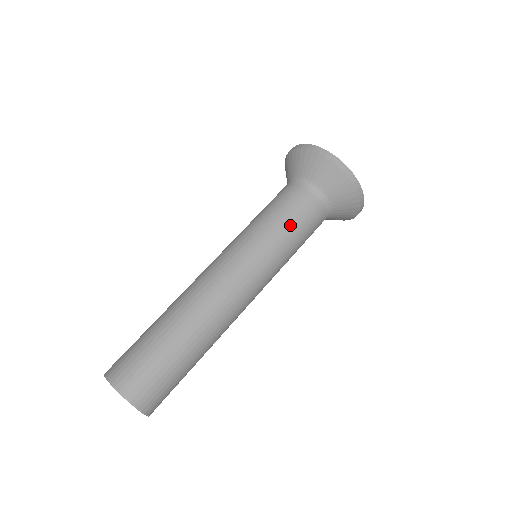
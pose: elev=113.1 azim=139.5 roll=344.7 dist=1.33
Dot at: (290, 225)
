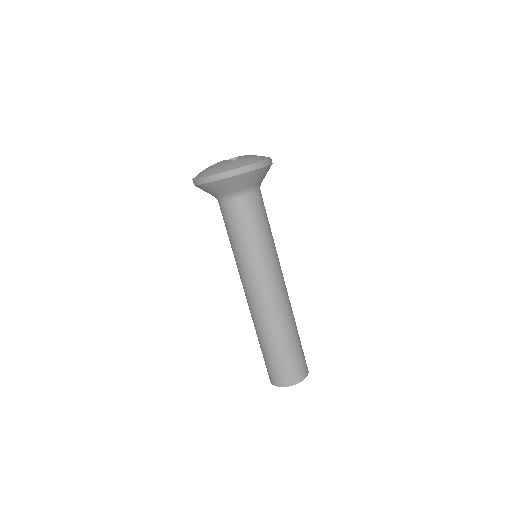
Dot at: (238, 234)
